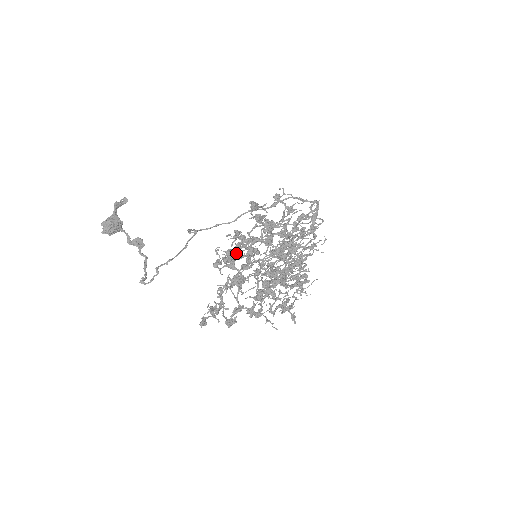
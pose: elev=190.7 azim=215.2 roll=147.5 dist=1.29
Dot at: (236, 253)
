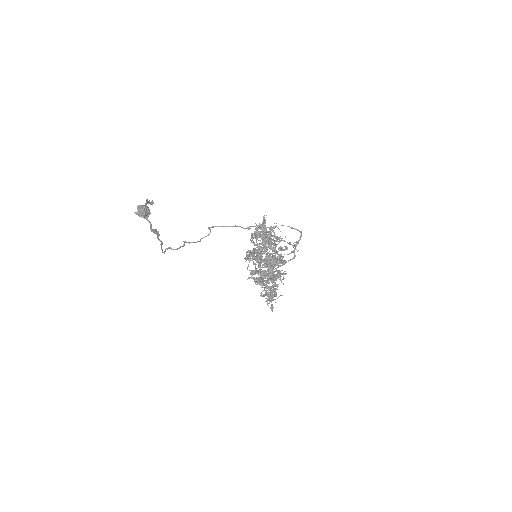
Dot at: (257, 238)
